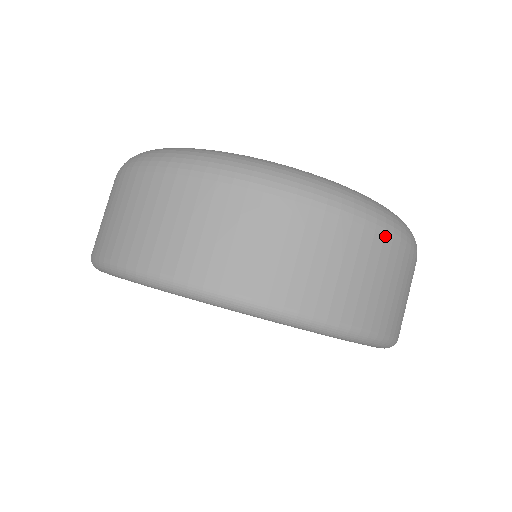
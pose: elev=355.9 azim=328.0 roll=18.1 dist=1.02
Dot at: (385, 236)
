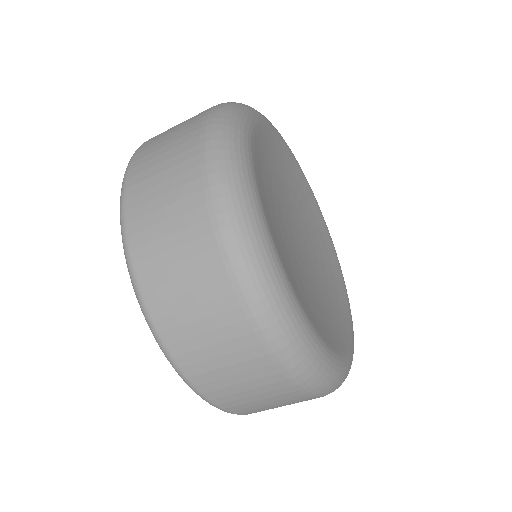
Dot at: (287, 380)
